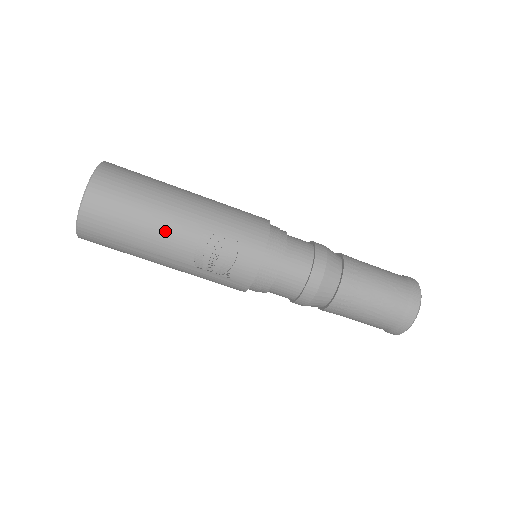
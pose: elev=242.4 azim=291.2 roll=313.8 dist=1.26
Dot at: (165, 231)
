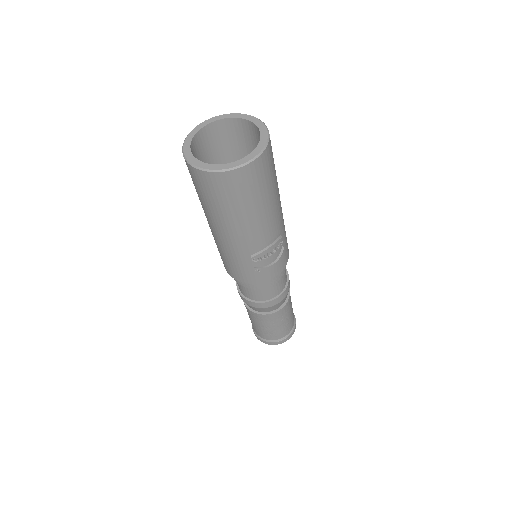
Dot at: (268, 219)
